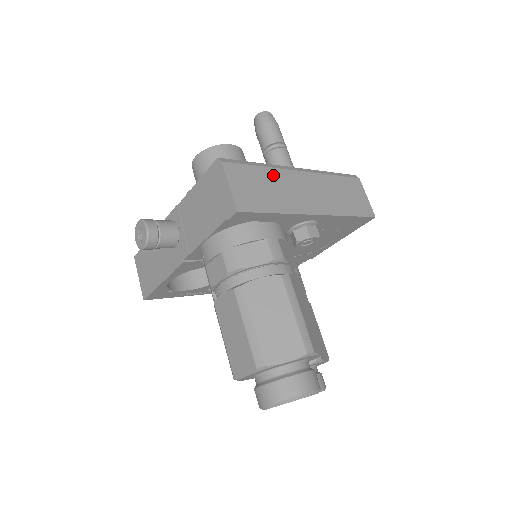
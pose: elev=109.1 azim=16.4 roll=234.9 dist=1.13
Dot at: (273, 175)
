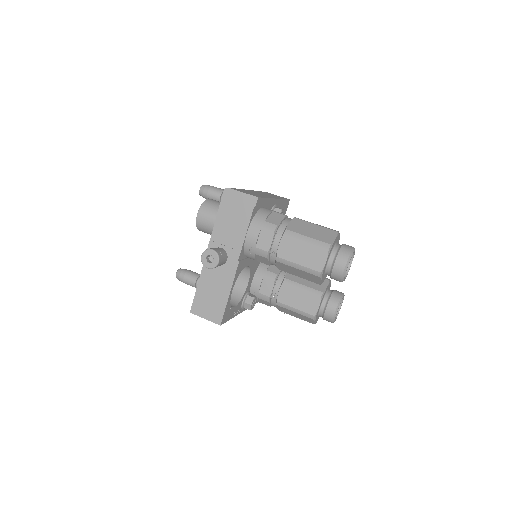
Dot at: occluded
